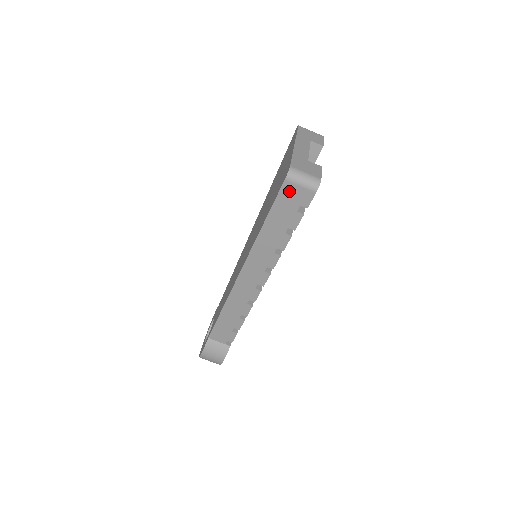
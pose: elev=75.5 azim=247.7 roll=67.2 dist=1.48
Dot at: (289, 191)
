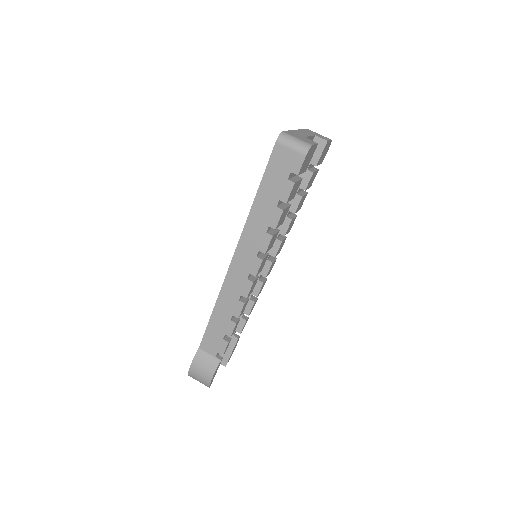
Dot at: (280, 155)
